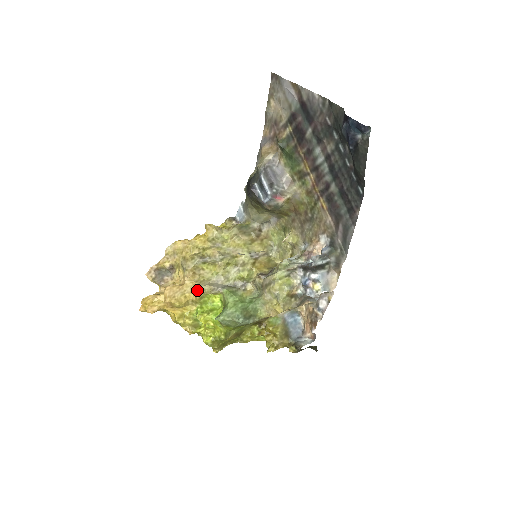
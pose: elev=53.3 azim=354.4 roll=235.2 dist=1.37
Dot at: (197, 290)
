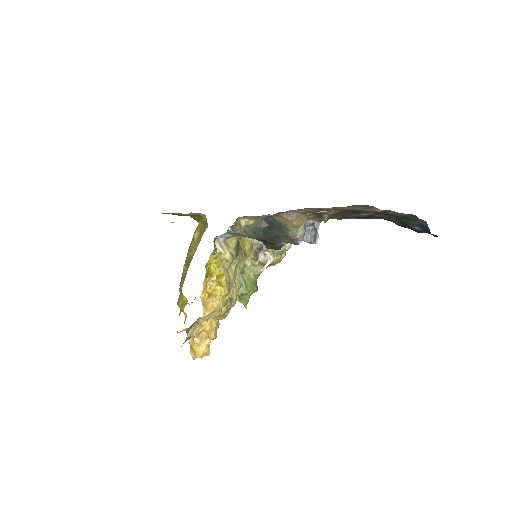
Dot at: occluded
